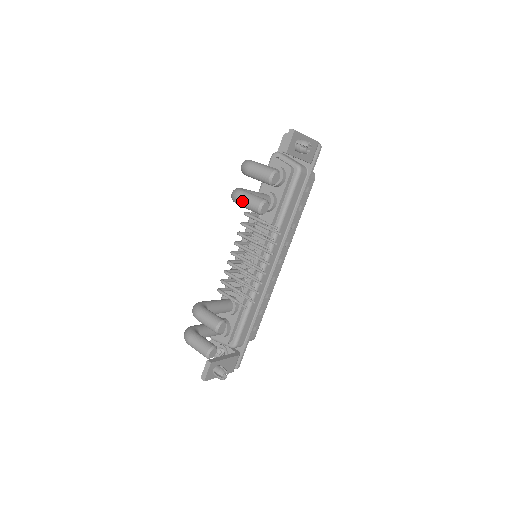
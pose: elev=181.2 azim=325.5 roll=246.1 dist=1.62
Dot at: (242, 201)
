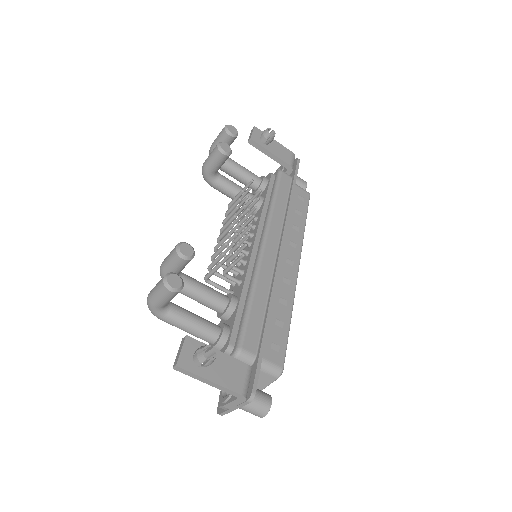
Dot at: (207, 159)
